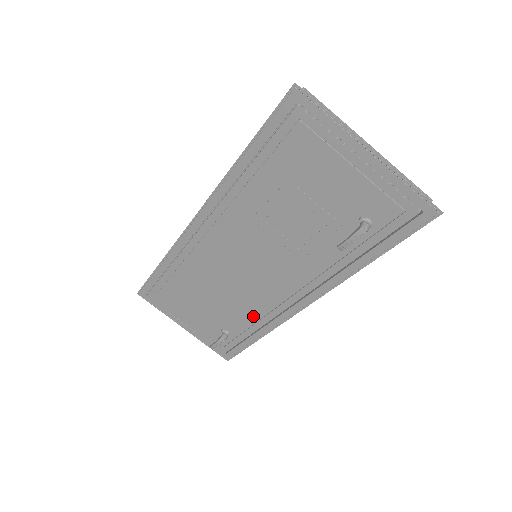
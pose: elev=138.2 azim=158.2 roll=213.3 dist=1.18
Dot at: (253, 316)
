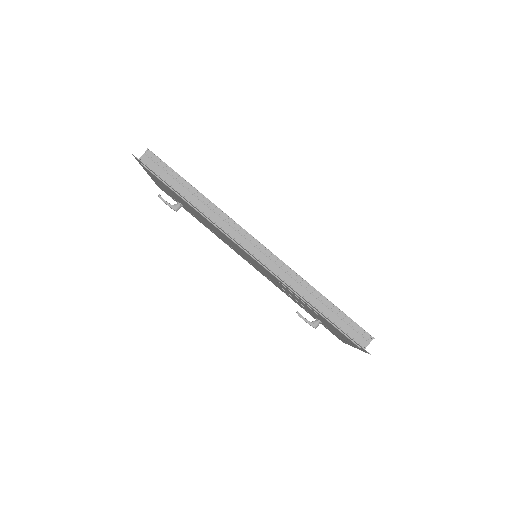
Dot at: (213, 231)
